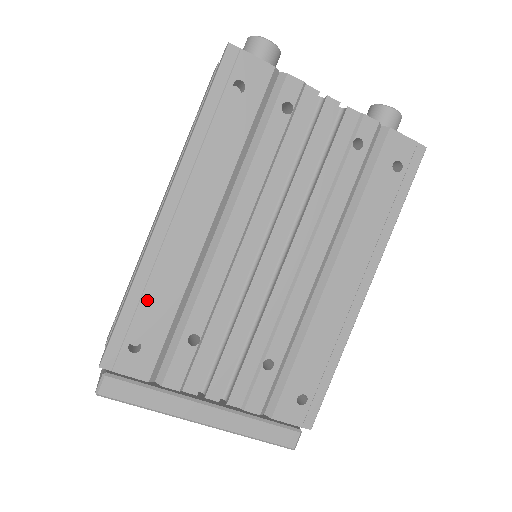
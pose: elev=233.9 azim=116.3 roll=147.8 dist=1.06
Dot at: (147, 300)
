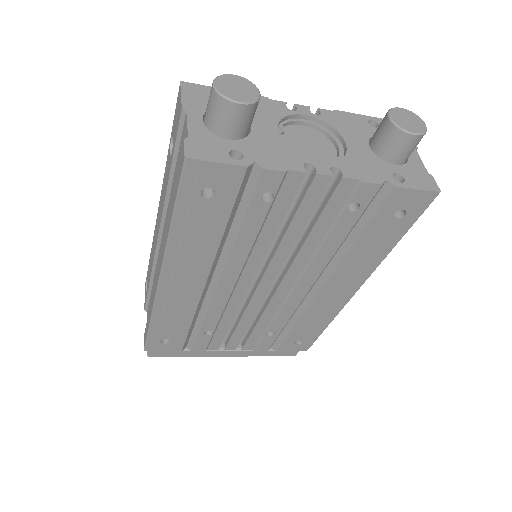
Dot at: (166, 323)
